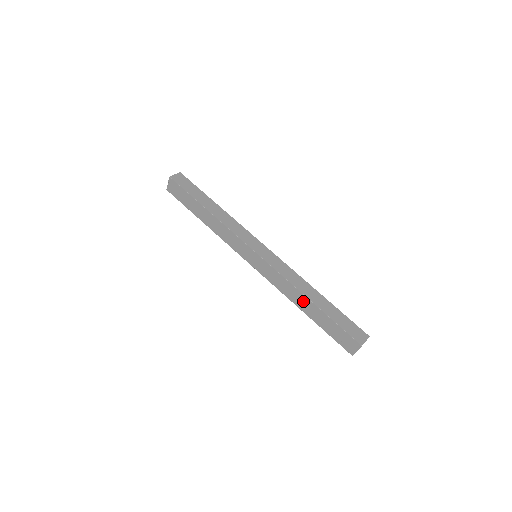
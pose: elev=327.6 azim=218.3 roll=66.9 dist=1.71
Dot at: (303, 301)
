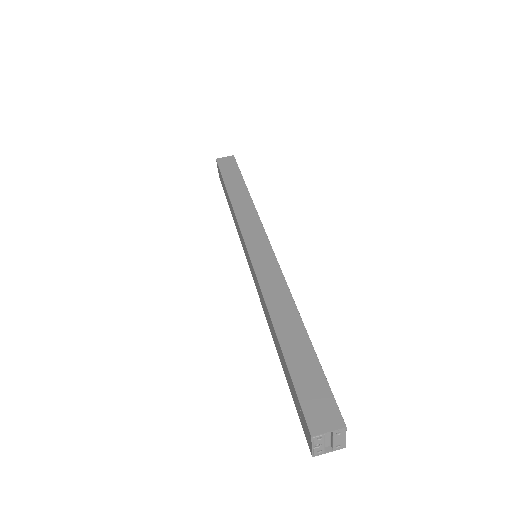
Dot at: (272, 330)
